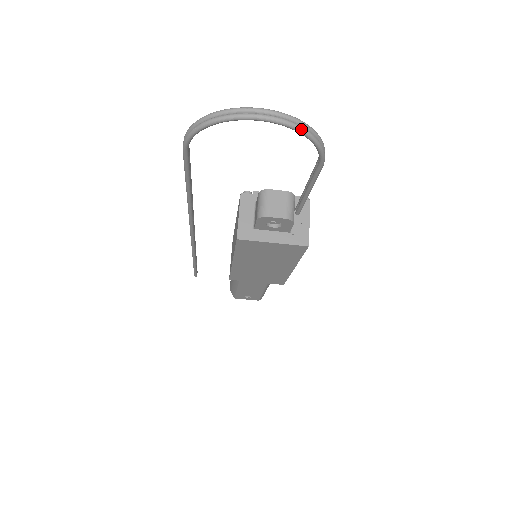
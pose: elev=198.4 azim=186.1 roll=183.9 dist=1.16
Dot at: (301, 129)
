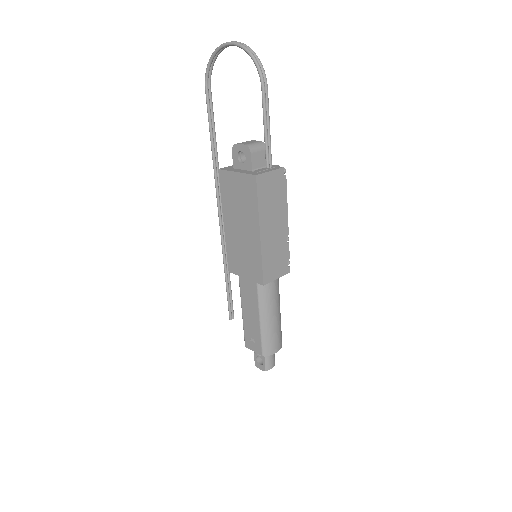
Dot at: (245, 47)
